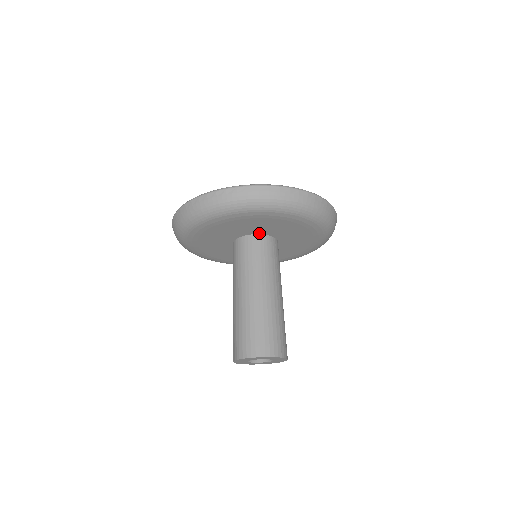
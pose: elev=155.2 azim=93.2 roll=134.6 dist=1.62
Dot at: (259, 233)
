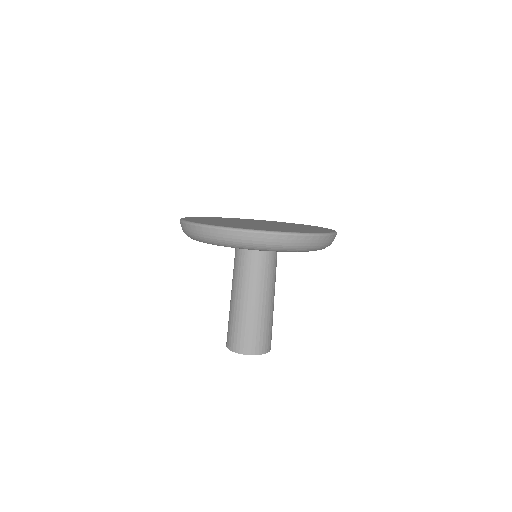
Dot at: occluded
